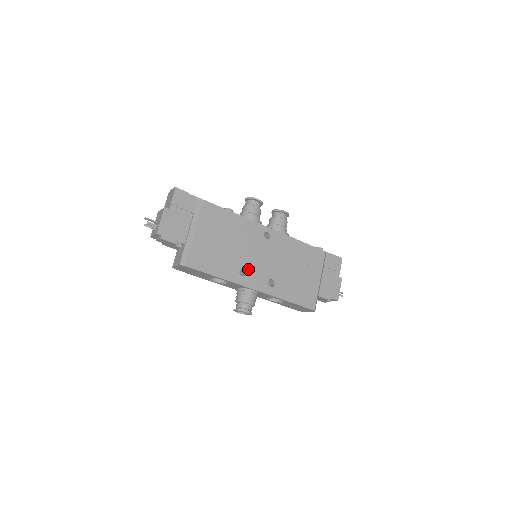
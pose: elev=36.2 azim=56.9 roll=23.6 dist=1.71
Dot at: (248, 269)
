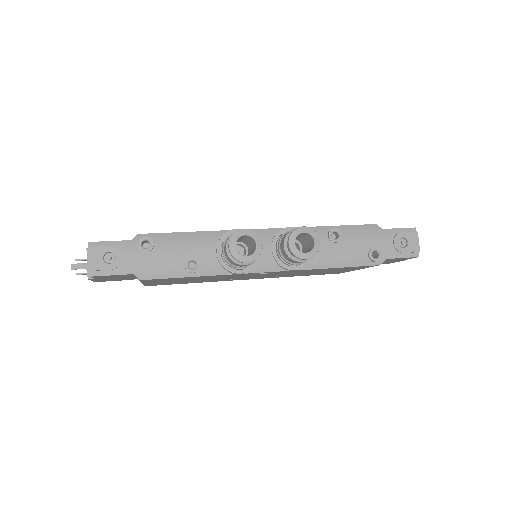
Dot at: occluded
